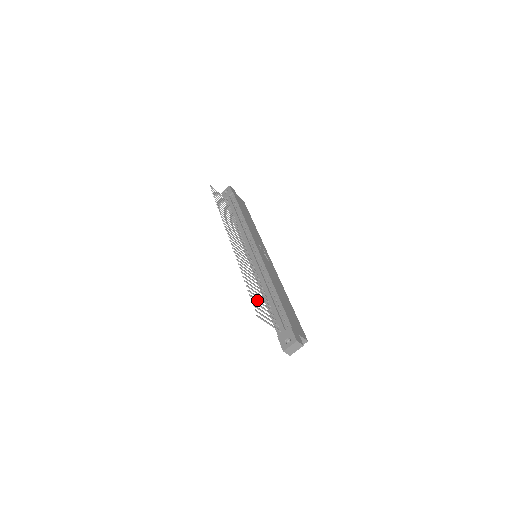
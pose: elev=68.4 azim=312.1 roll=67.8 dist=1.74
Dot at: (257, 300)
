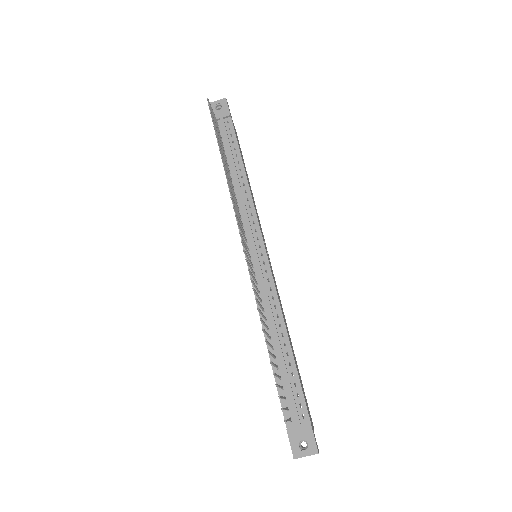
Dot at: (276, 375)
